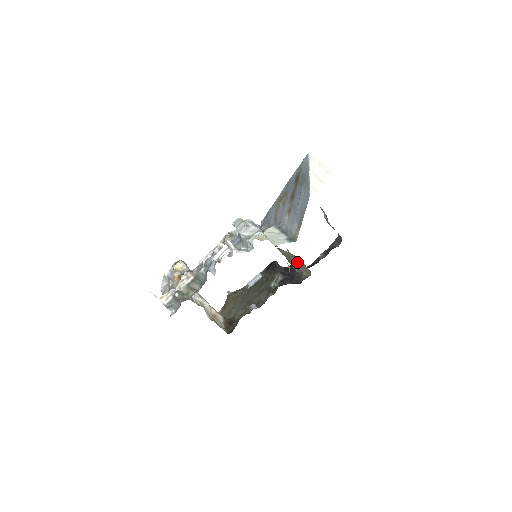
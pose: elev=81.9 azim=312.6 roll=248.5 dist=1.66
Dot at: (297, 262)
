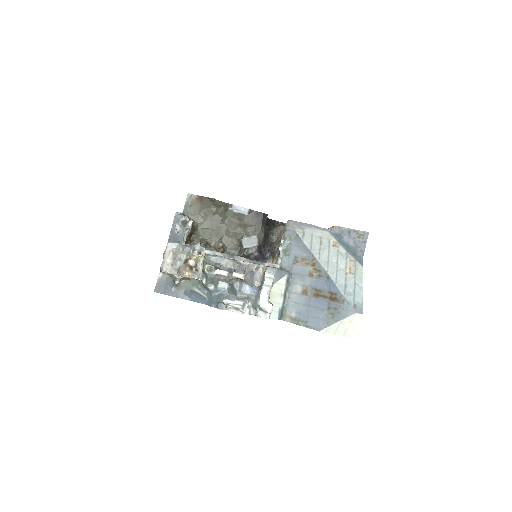
Dot at: occluded
